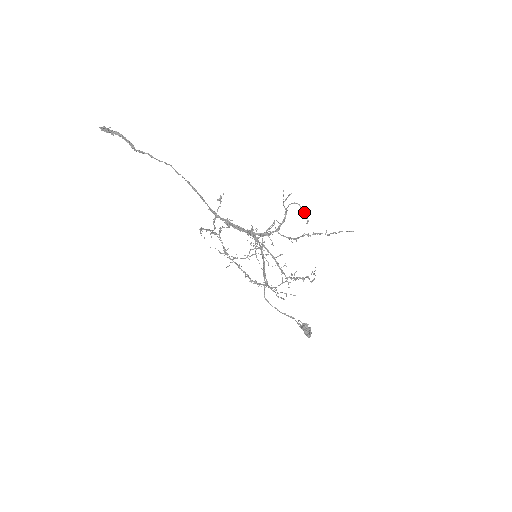
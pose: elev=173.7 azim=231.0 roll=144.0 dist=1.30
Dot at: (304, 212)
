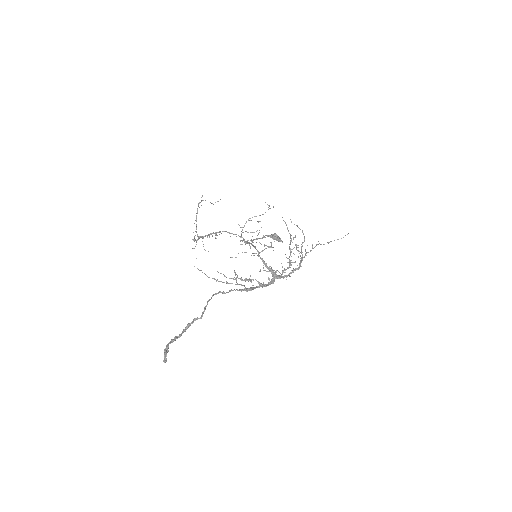
Dot at: (303, 234)
